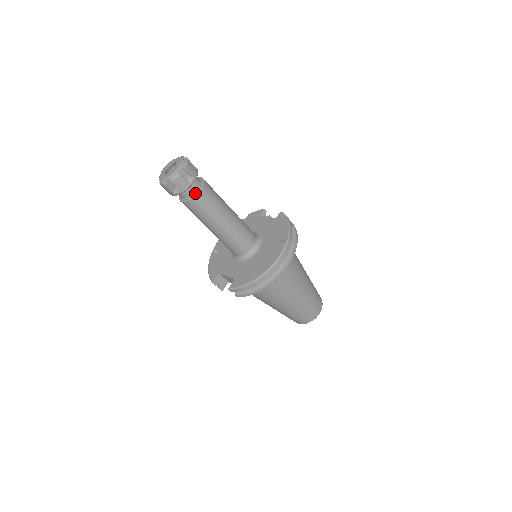
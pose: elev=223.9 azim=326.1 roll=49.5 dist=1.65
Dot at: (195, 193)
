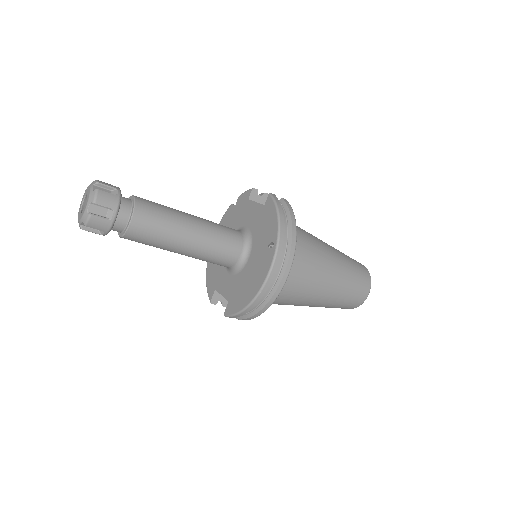
Dot at: (127, 226)
